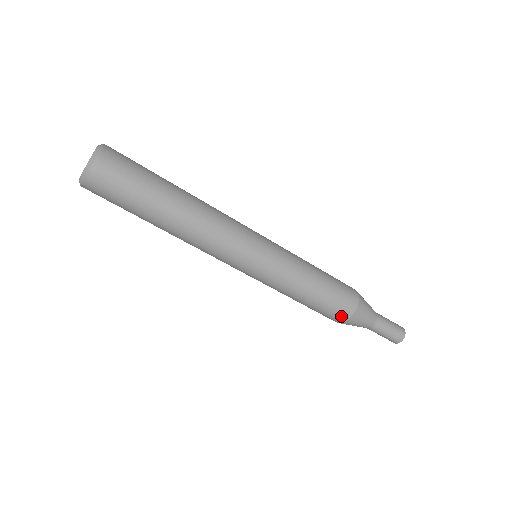
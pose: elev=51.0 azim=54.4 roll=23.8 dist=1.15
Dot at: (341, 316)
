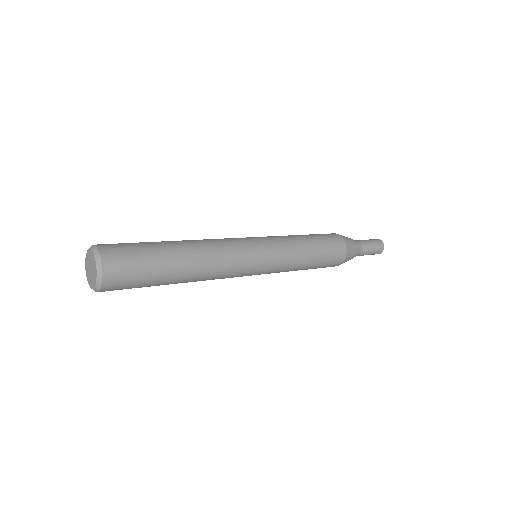
Dot at: occluded
